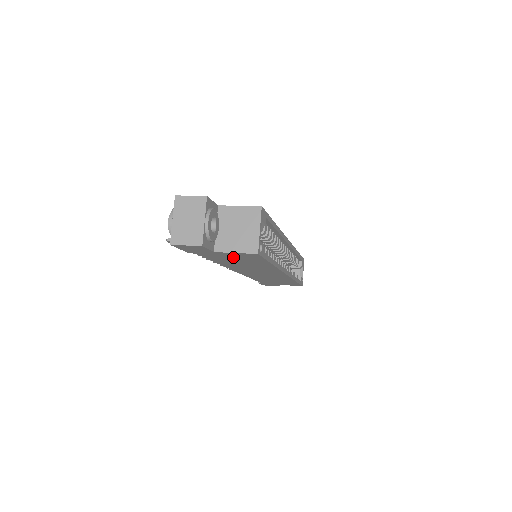
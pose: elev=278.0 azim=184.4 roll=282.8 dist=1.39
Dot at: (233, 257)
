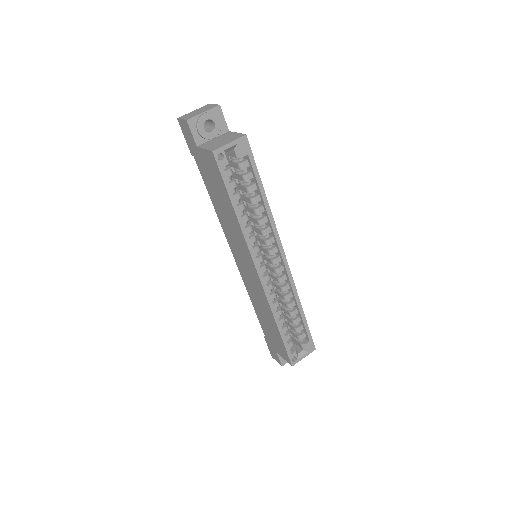
Dot at: (210, 172)
